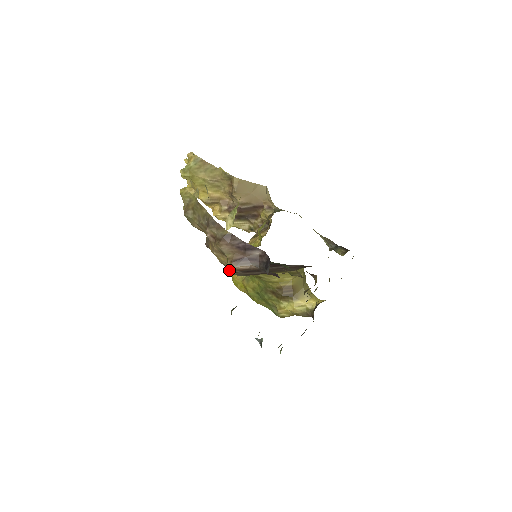
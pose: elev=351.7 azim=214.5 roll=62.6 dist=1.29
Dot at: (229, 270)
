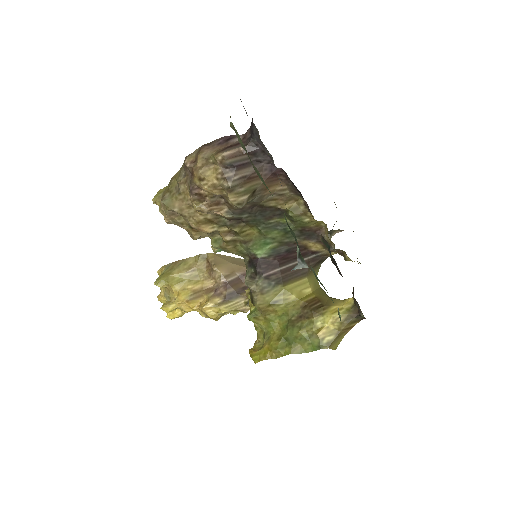
Dot at: (222, 183)
